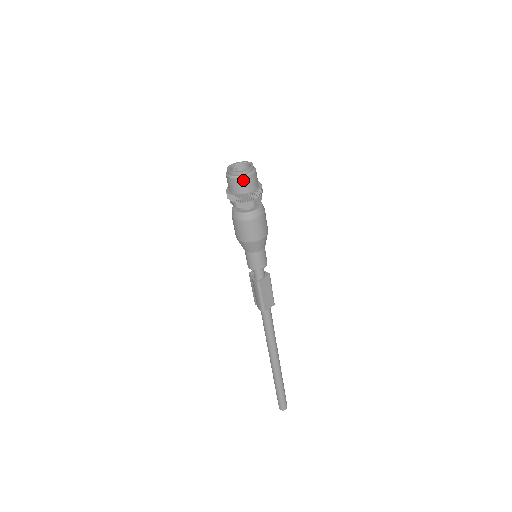
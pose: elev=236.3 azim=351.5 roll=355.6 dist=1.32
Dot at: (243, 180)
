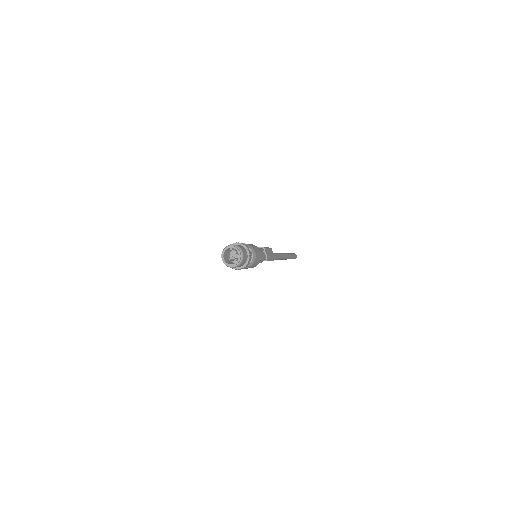
Dot at: (228, 266)
